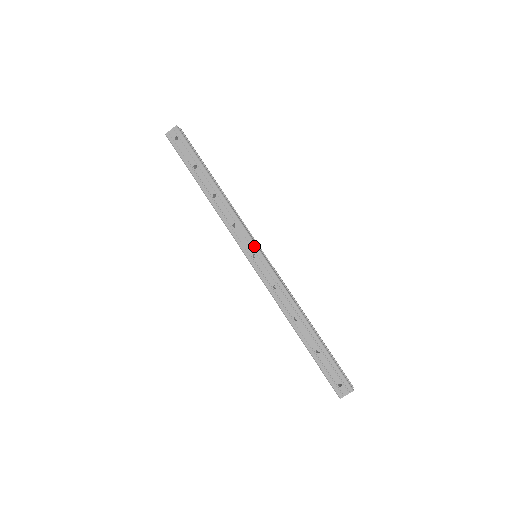
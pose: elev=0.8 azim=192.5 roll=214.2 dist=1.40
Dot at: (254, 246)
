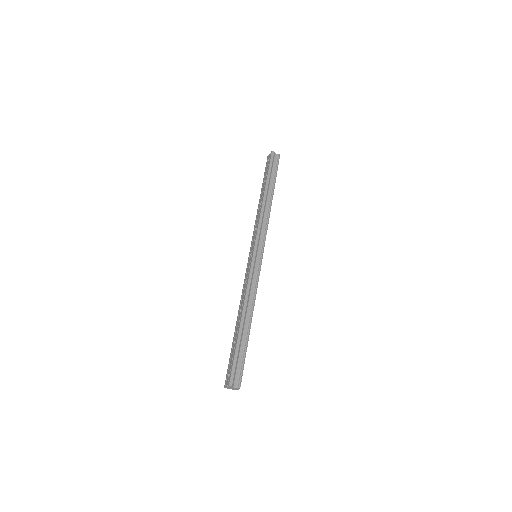
Dot at: (254, 247)
